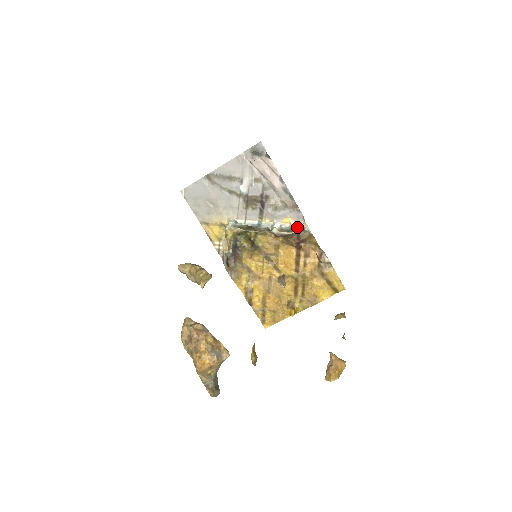
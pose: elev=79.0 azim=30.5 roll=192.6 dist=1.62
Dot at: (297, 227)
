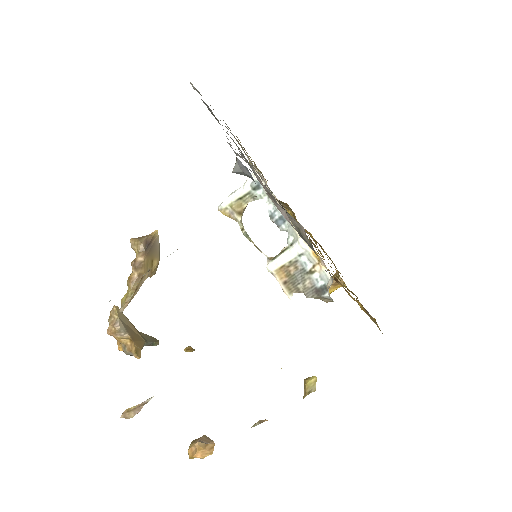
Dot at: (321, 278)
